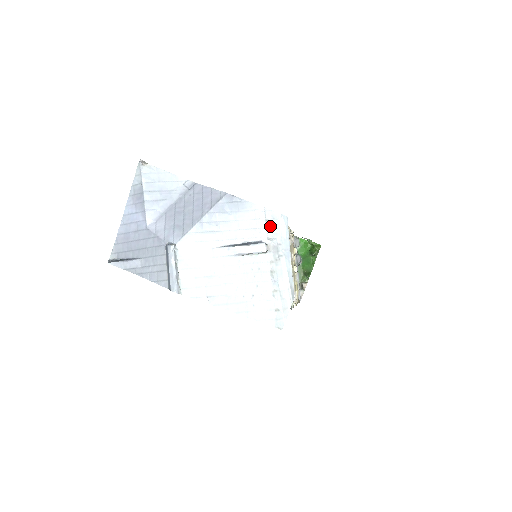
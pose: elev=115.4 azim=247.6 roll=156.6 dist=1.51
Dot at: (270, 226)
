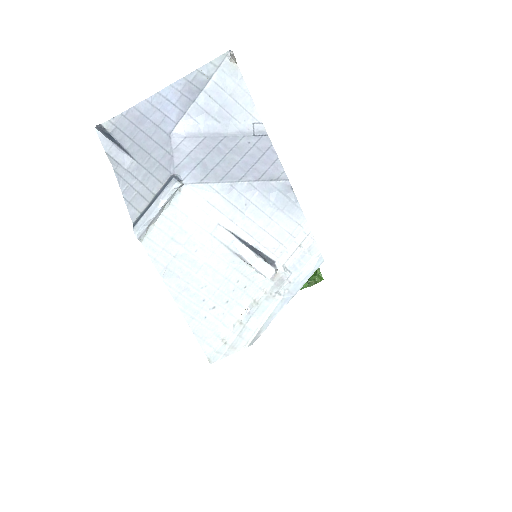
Dot at: (298, 255)
